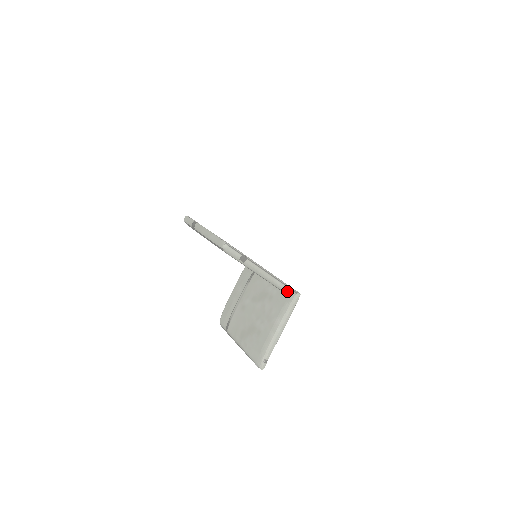
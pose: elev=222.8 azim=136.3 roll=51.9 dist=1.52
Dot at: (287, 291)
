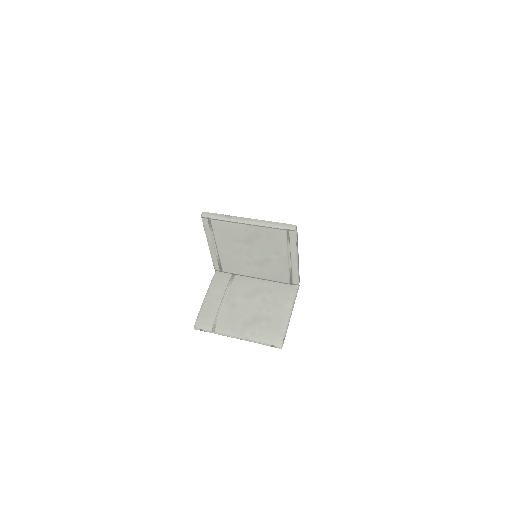
Dot at: (298, 280)
